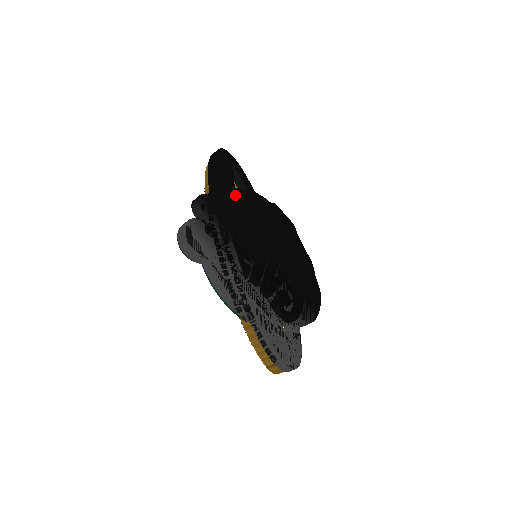
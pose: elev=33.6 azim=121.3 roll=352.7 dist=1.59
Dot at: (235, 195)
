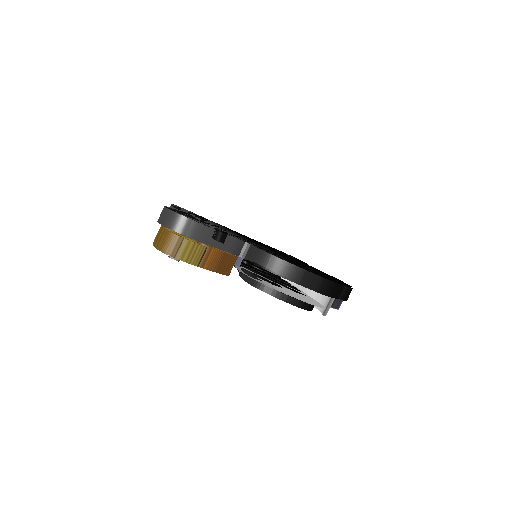
Dot at: occluded
